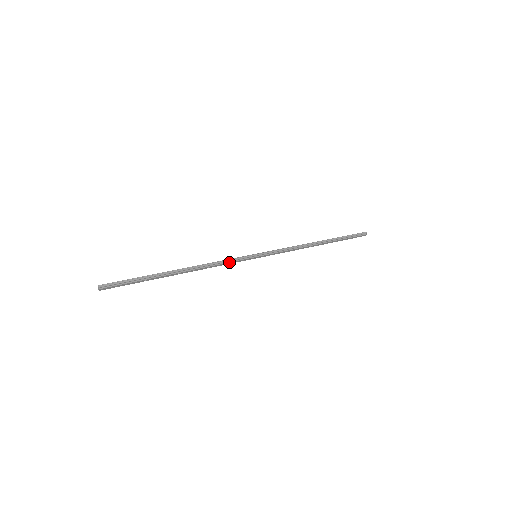
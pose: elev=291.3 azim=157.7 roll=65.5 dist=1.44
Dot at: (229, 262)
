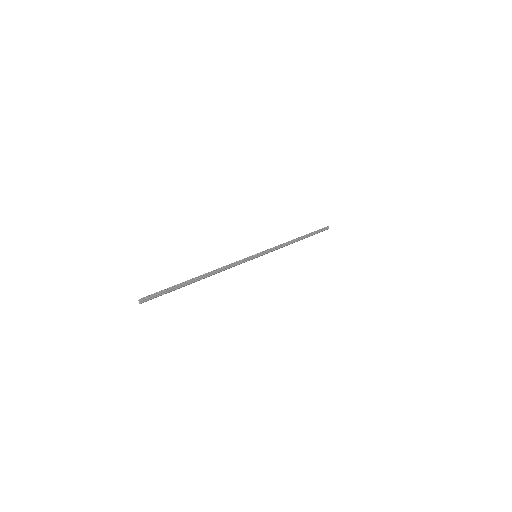
Dot at: (238, 264)
